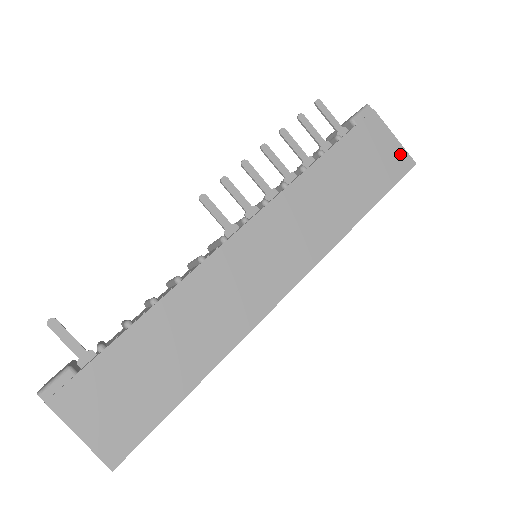
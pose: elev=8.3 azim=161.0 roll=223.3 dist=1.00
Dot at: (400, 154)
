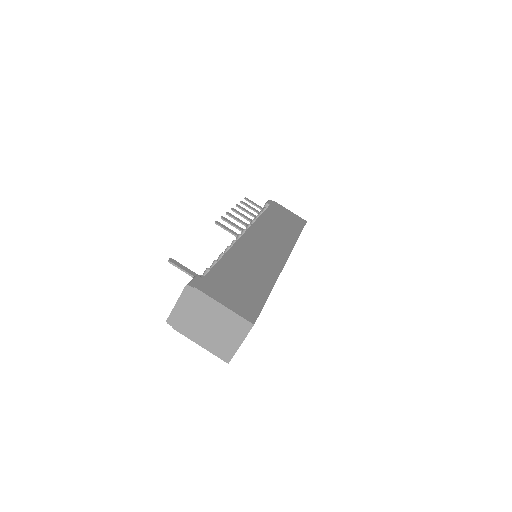
Dot at: (297, 217)
